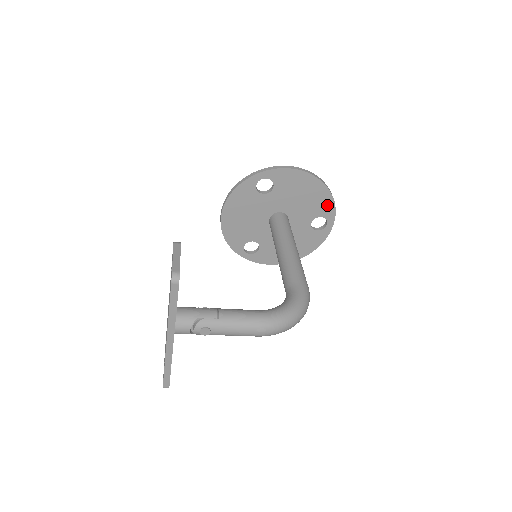
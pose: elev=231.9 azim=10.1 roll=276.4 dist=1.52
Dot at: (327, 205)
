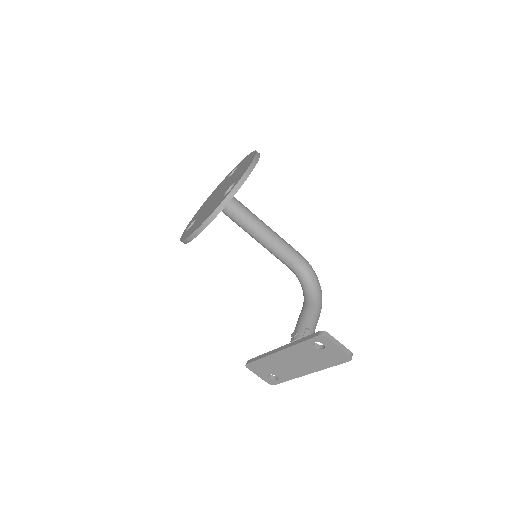
Dot at: occluded
